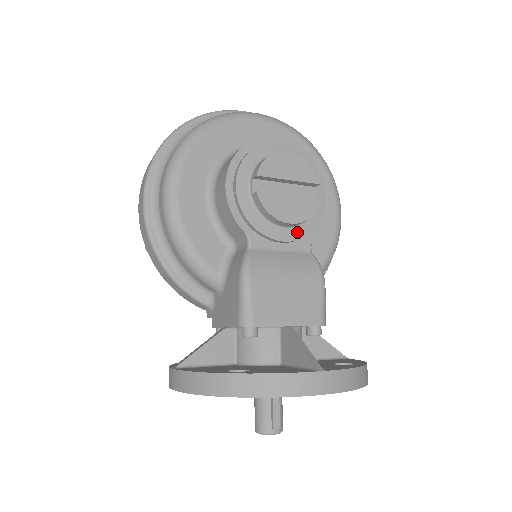
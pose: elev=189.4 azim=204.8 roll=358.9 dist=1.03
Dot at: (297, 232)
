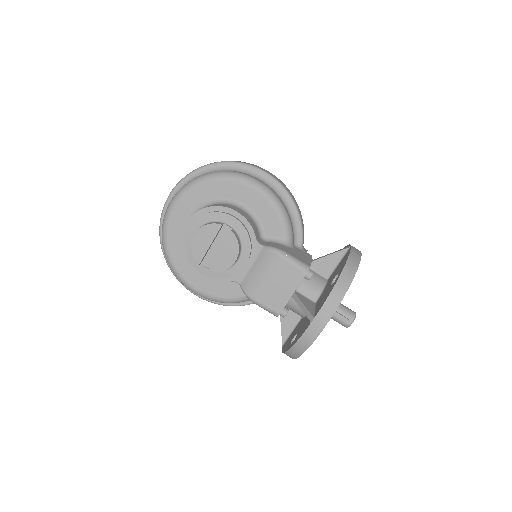
Dot at: (245, 253)
